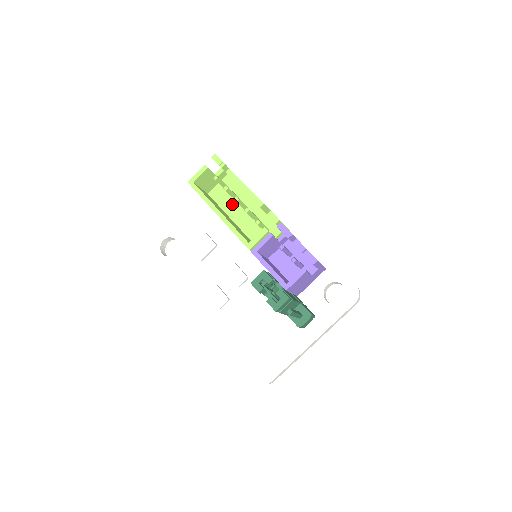
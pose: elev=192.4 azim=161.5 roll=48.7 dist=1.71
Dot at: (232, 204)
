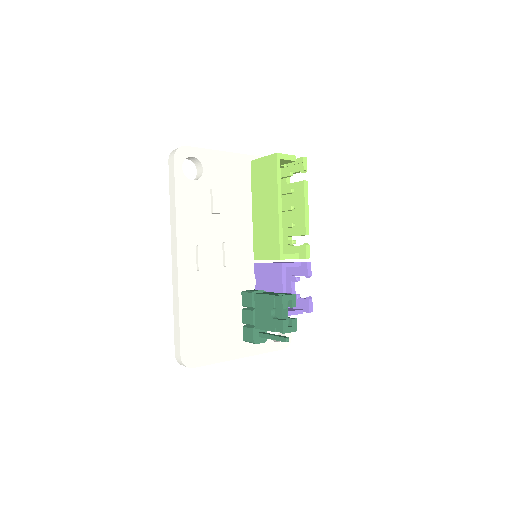
Dot at: occluded
